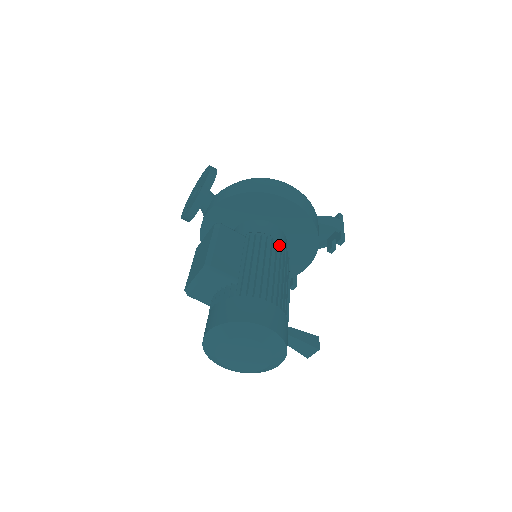
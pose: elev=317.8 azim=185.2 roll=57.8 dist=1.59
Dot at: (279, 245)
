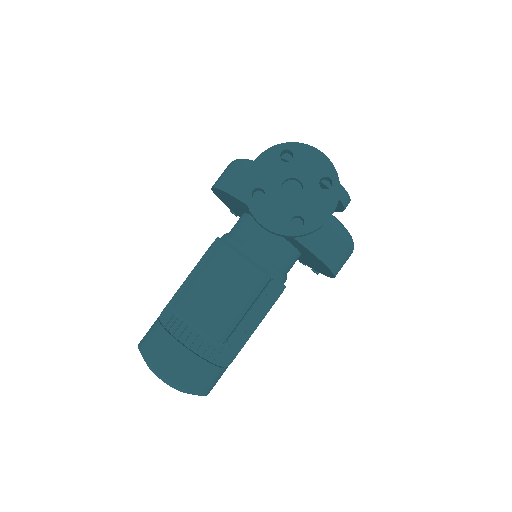
Dot at: occluded
